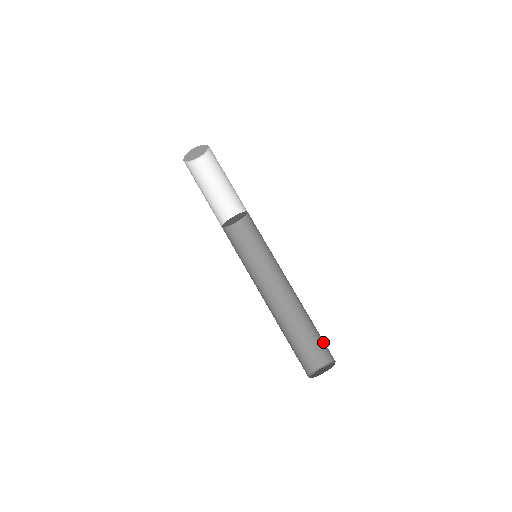
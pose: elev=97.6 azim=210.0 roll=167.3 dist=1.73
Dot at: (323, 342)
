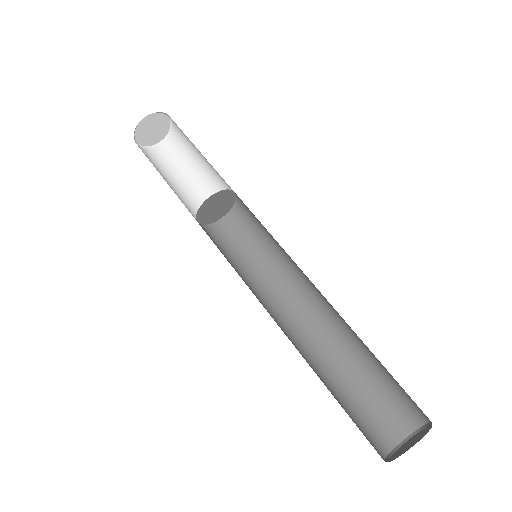
Dot at: (401, 387)
